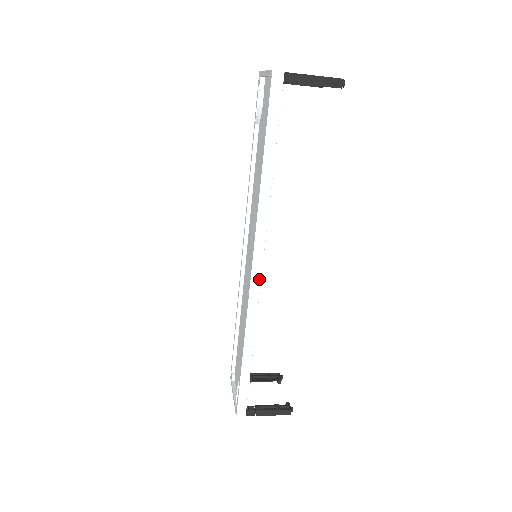
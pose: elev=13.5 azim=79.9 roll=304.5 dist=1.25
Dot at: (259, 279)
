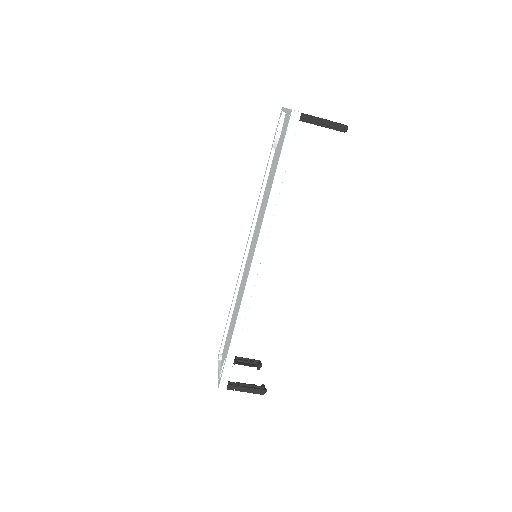
Dot at: (256, 275)
